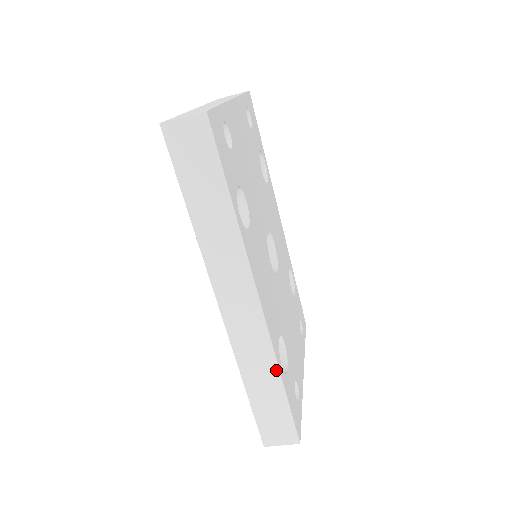
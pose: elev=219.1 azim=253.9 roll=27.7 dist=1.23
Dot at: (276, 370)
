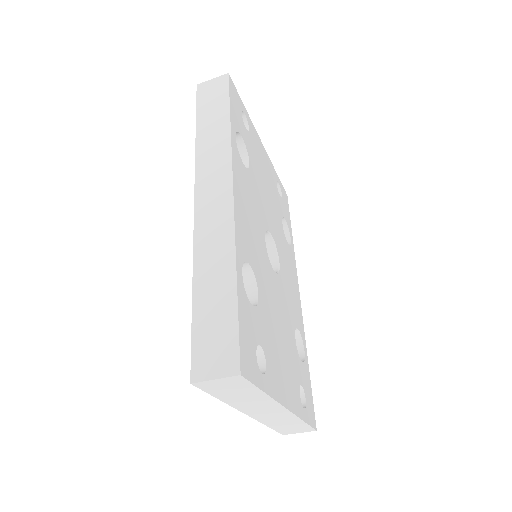
Dot at: (232, 260)
